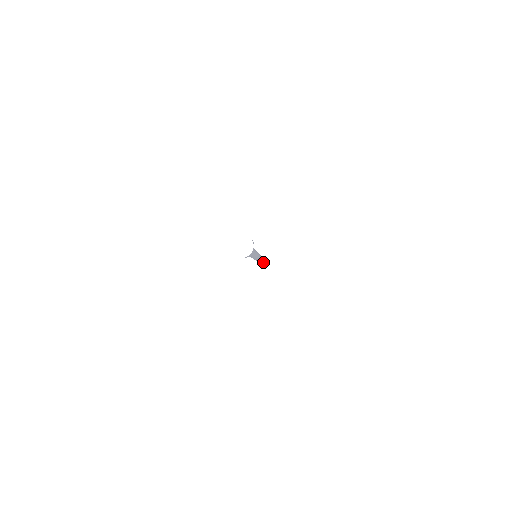
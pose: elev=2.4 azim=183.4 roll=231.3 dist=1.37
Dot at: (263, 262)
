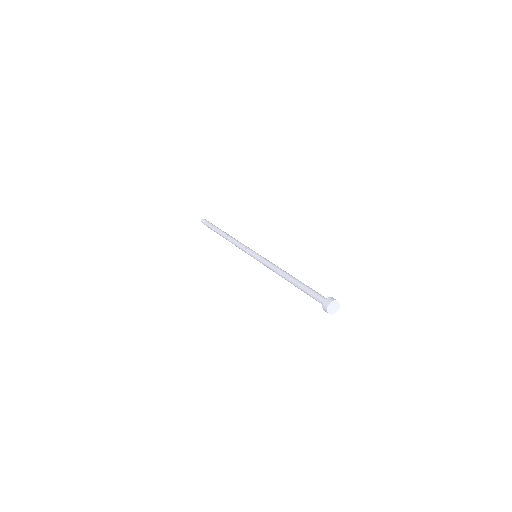
Dot at: occluded
